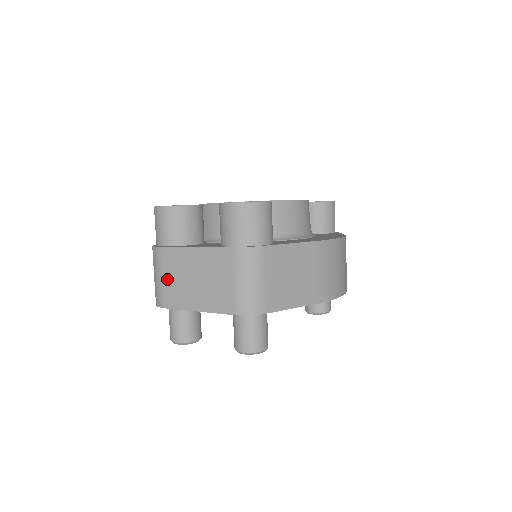
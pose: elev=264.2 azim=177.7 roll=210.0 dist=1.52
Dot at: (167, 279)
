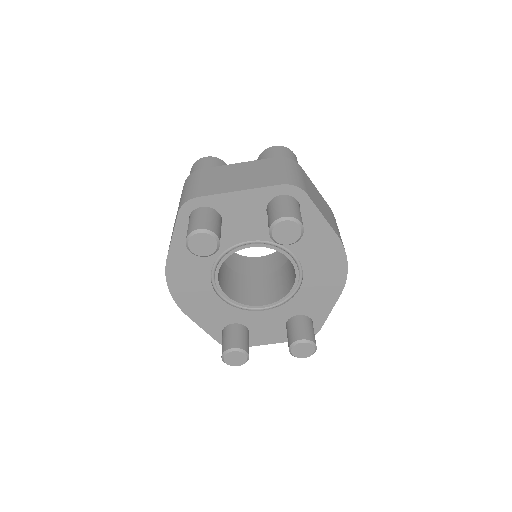
Dot at: (205, 182)
